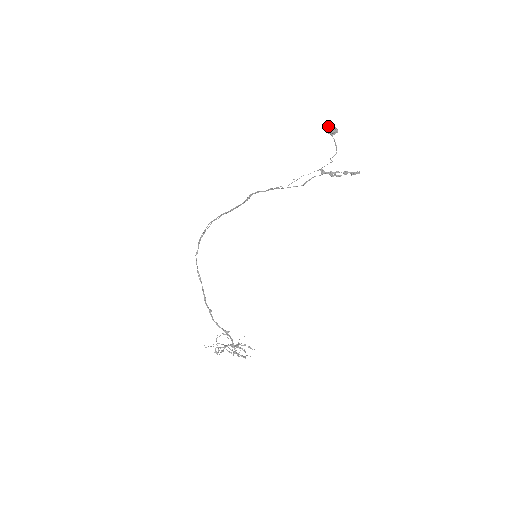
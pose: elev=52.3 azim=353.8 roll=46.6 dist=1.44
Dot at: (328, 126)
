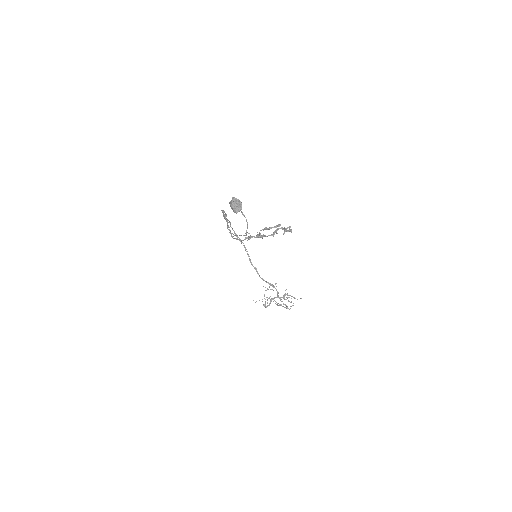
Dot at: (230, 204)
